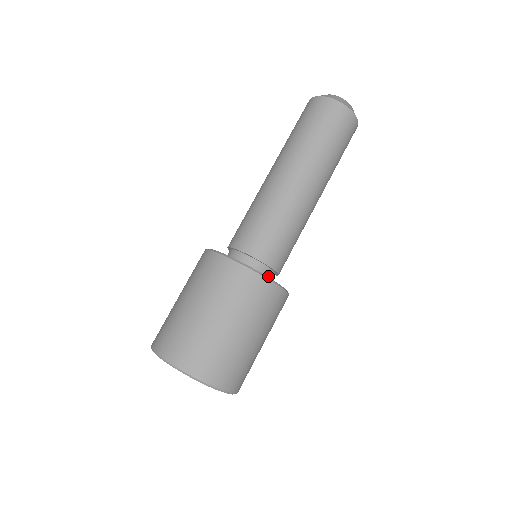
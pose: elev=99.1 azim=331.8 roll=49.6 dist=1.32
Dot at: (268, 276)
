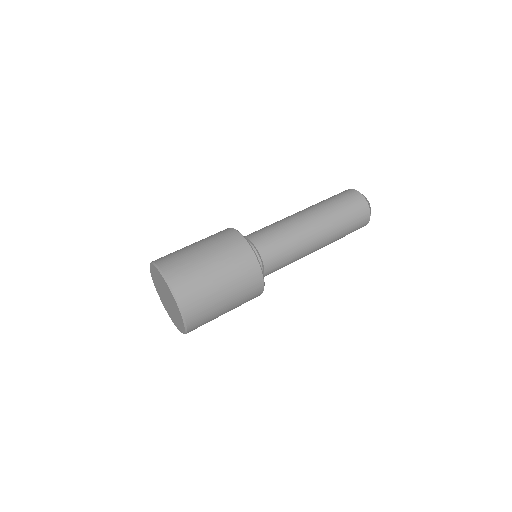
Dot at: occluded
